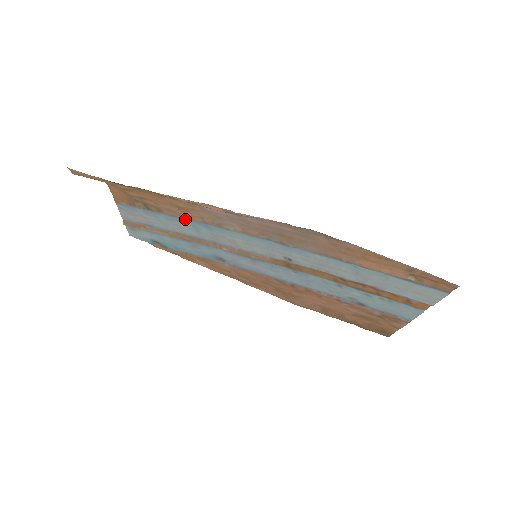
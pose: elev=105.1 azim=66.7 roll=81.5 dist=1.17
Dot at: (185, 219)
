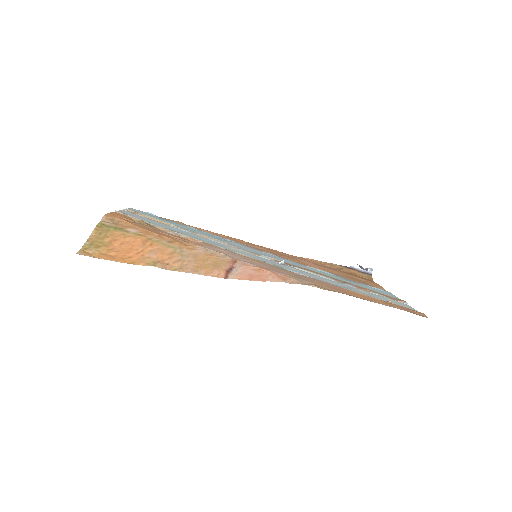
Dot at: (187, 235)
